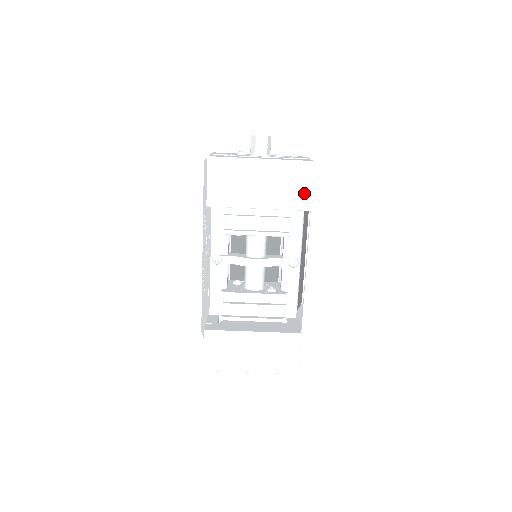
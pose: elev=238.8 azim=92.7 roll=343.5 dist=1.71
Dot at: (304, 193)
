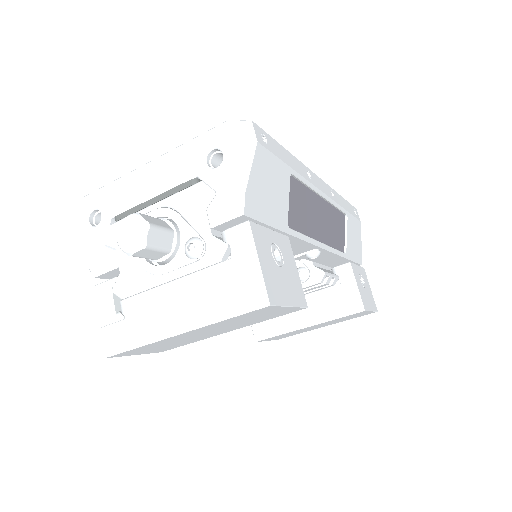
Dot at: (281, 311)
